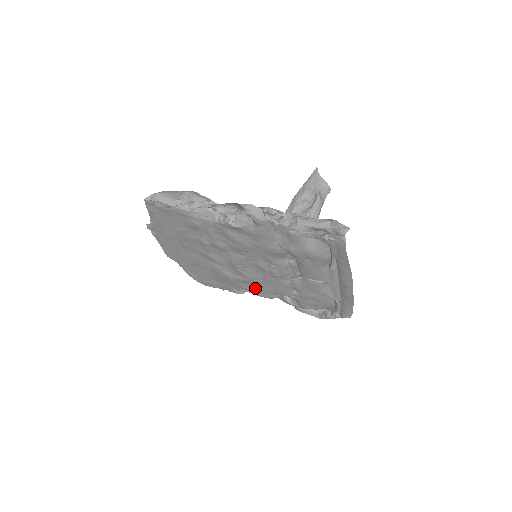
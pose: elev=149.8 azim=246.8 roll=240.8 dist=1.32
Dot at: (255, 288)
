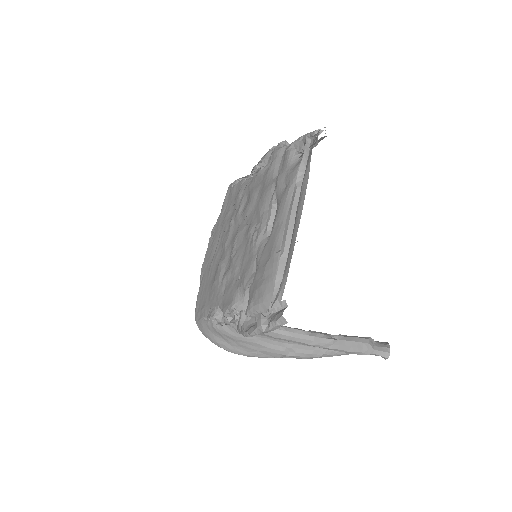
Dot at: (228, 290)
